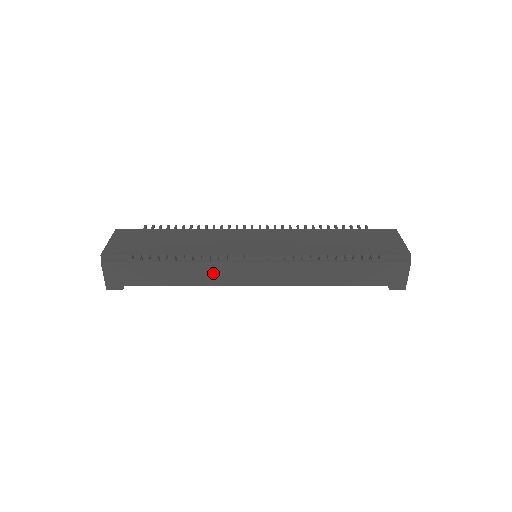
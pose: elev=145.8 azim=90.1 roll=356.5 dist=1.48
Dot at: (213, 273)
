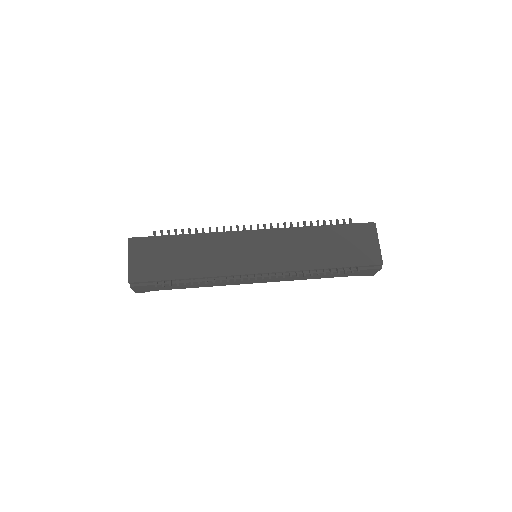
Dot at: (223, 282)
